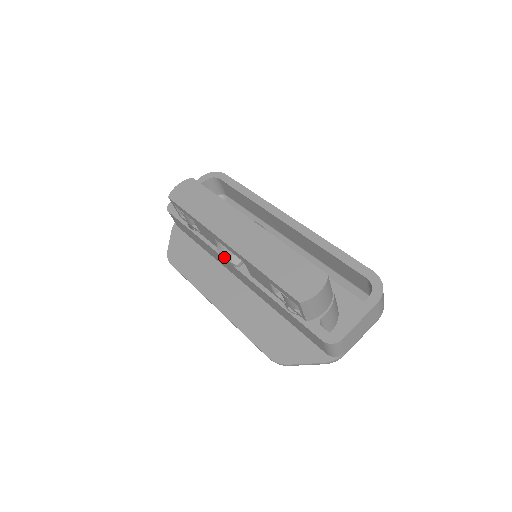
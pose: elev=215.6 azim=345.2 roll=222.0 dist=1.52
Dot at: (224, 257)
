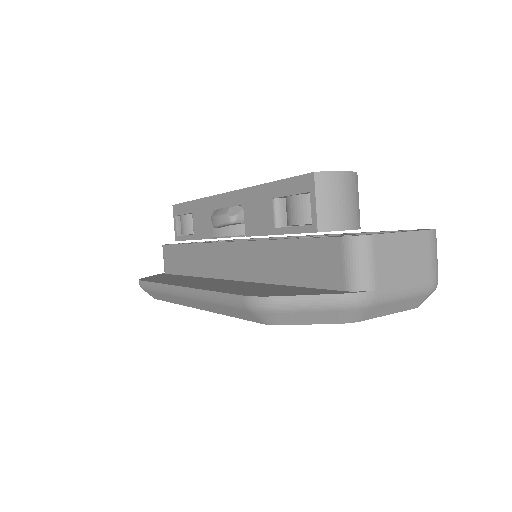
Dot at: (218, 214)
